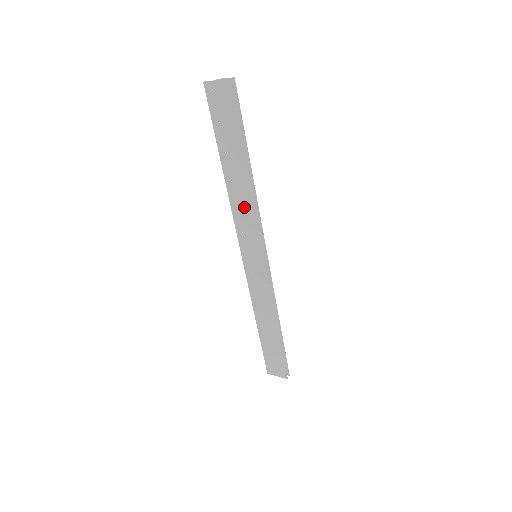
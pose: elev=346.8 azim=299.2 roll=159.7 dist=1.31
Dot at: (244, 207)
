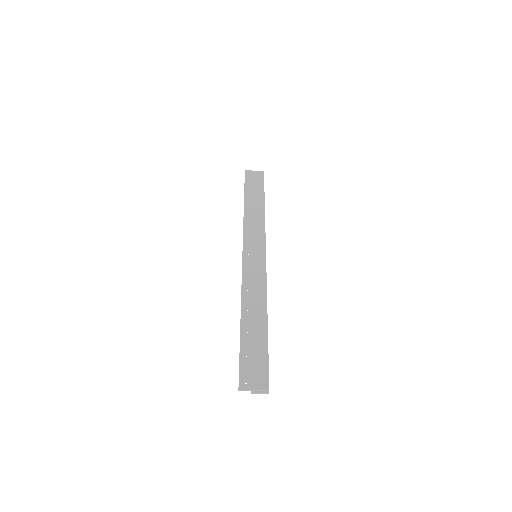
Dot at: (255, 223)
